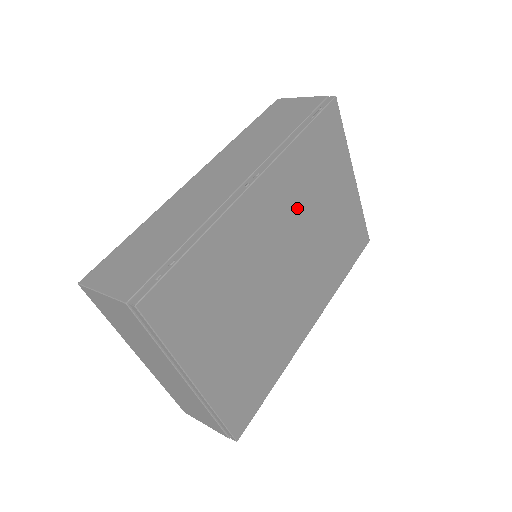
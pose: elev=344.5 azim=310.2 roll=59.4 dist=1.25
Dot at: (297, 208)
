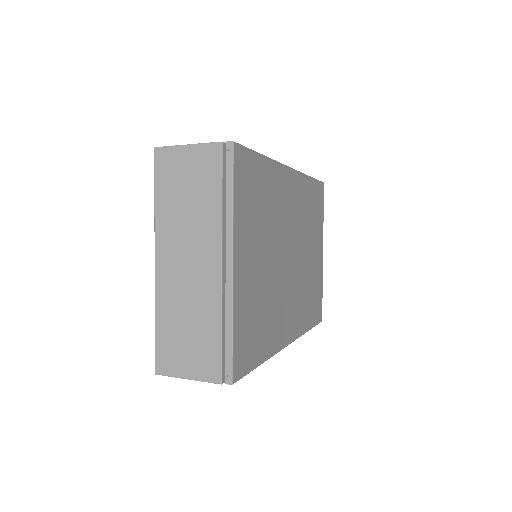
Dot at: (301, 223)
